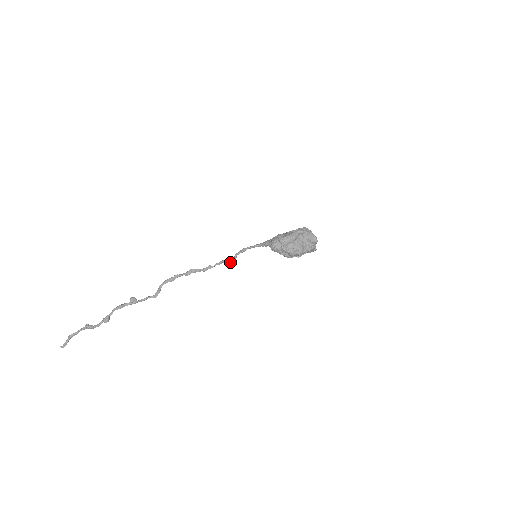
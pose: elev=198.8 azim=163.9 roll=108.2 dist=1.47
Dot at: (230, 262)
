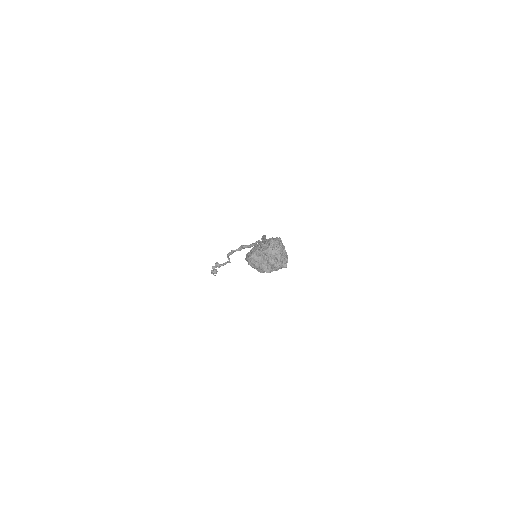
Dot at: occluded
